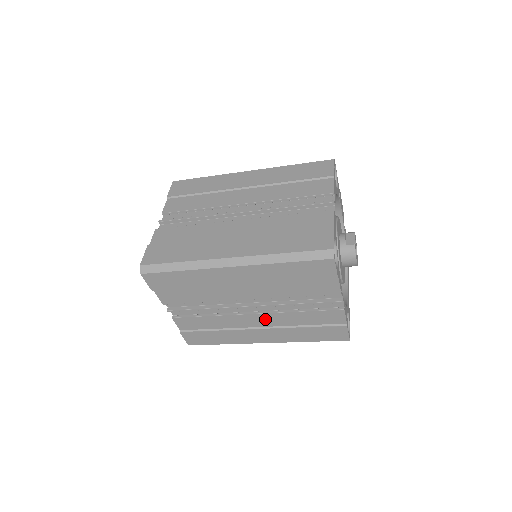
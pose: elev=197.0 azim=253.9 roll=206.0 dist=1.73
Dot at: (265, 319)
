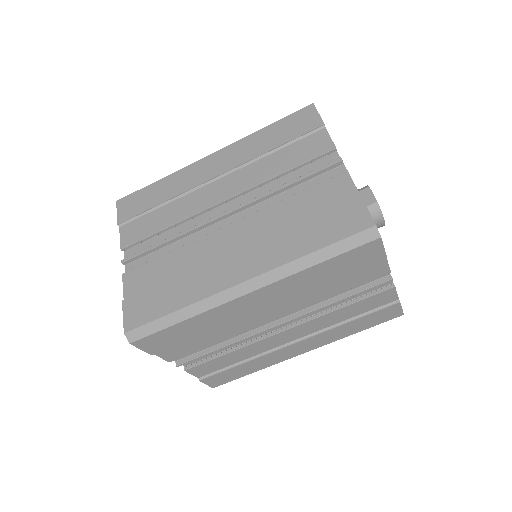
Dot at: (300, 330)
